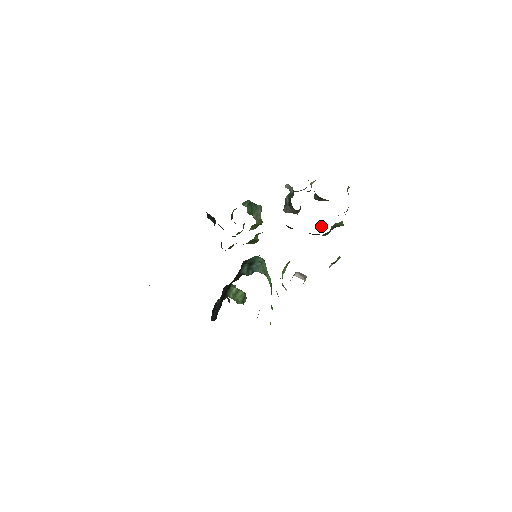
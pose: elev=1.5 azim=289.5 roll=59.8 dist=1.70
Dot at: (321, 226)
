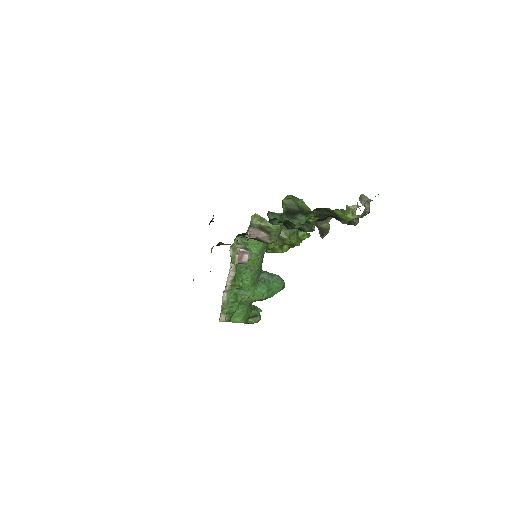
Dot at: (309, 224)
